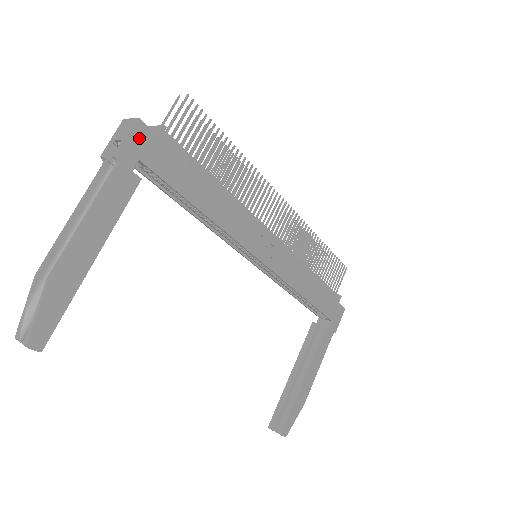
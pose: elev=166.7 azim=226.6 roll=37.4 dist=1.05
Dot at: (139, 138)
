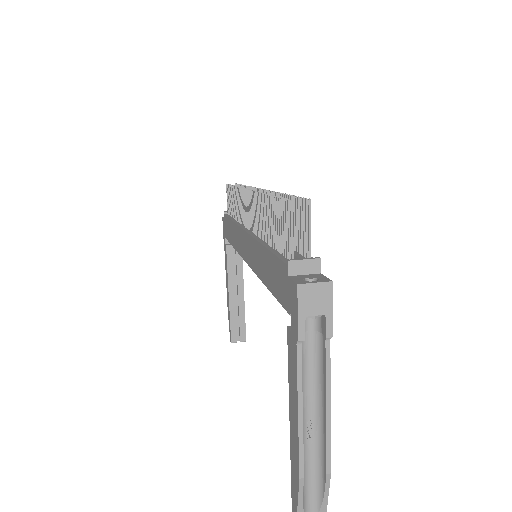
Dot at: (328, 297)
